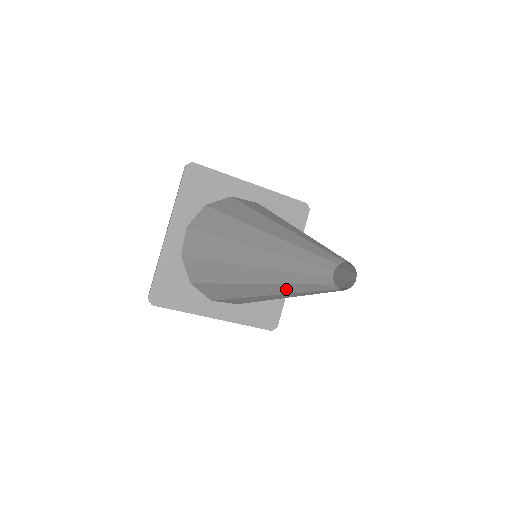
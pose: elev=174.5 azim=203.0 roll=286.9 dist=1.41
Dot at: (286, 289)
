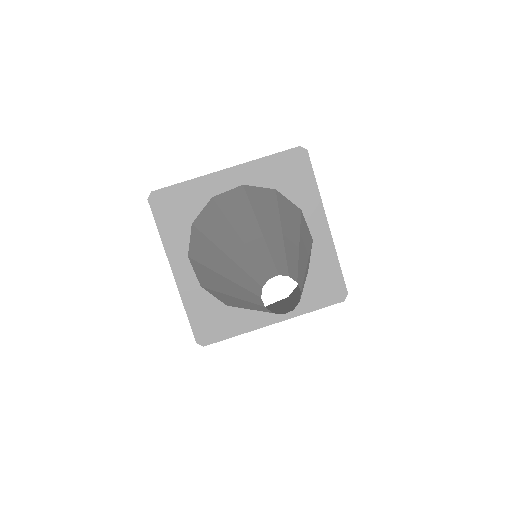
Dot at: occluded
